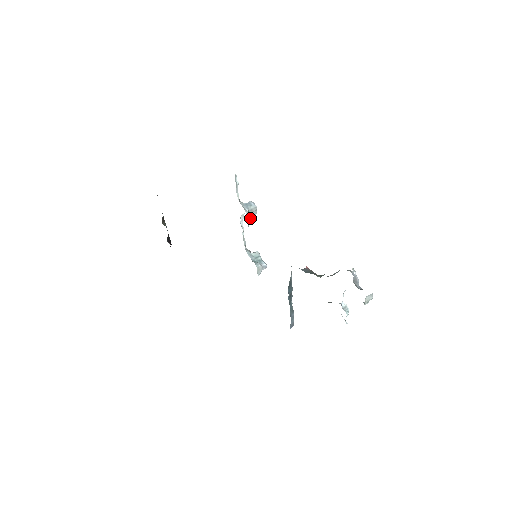
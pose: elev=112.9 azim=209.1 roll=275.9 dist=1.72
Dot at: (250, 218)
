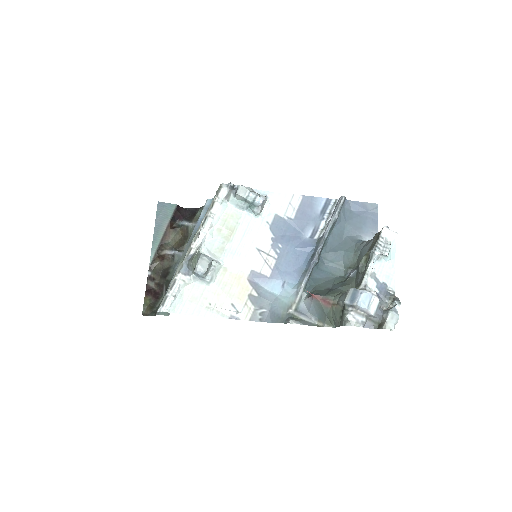
Dot at: (211, 262)
